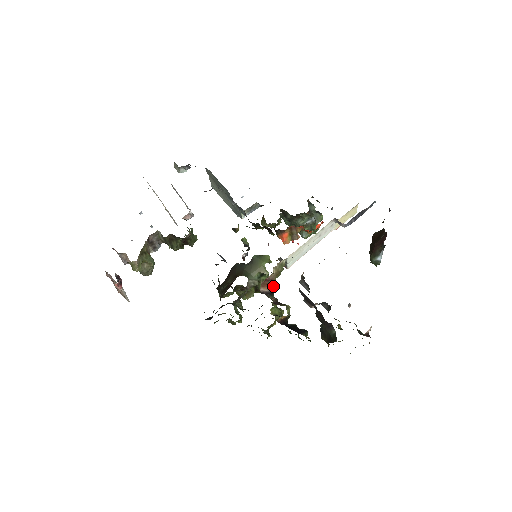
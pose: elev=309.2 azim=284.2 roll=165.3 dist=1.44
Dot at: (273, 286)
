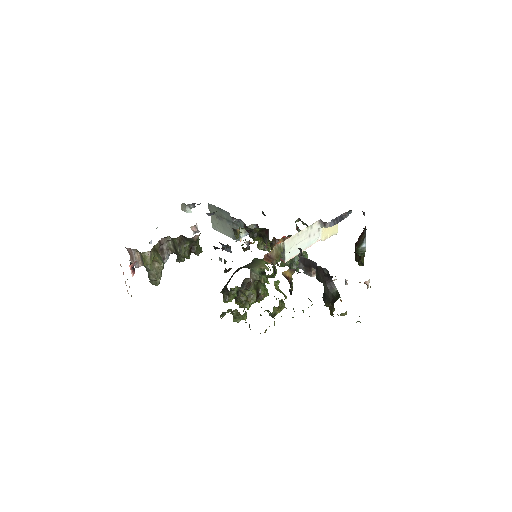
Dot at: (274, 265)
